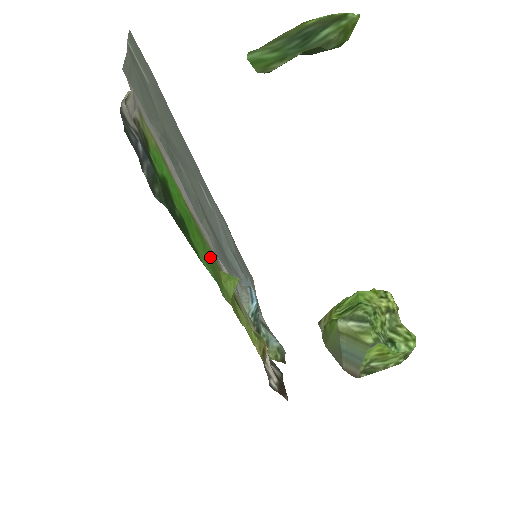
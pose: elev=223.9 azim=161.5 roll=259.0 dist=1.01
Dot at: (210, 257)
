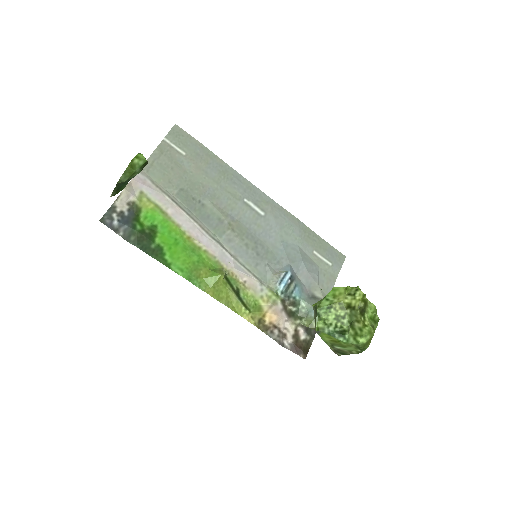
Dot at: (195, 263)
